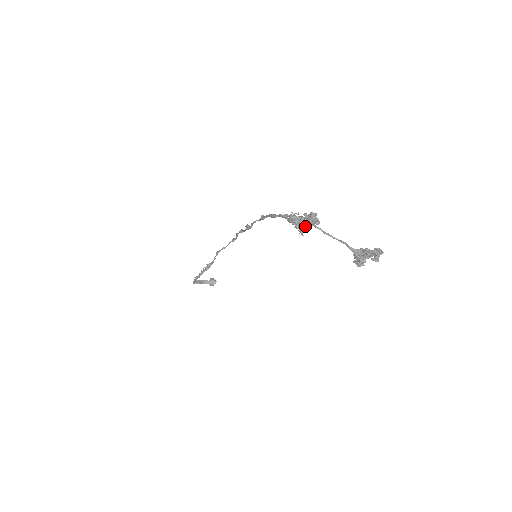
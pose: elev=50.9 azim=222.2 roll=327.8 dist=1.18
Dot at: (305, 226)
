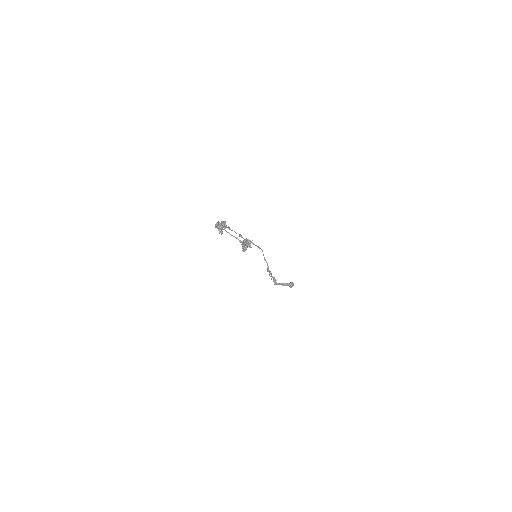
Dot at: (218, 229)
